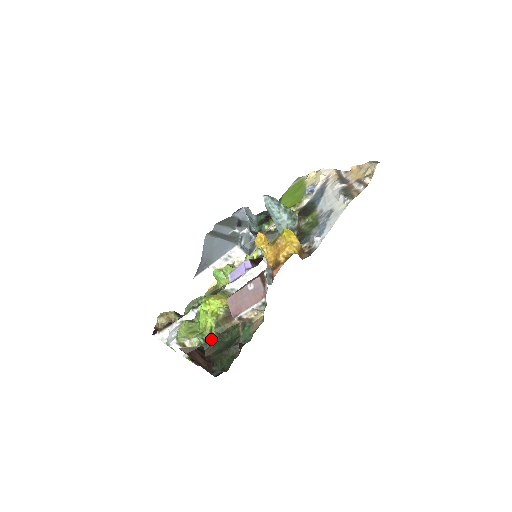
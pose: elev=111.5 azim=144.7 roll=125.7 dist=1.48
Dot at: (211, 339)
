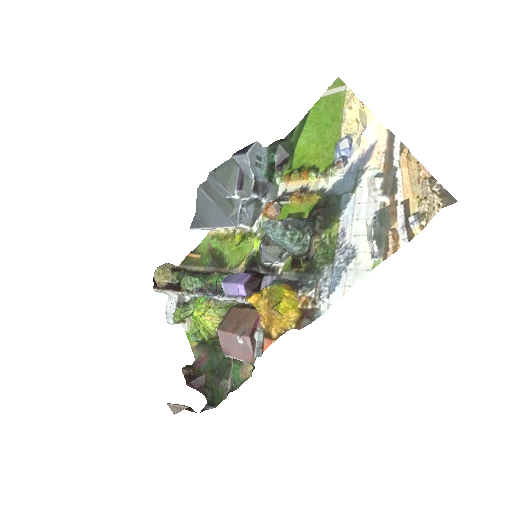
Dot at: (206, 341)
